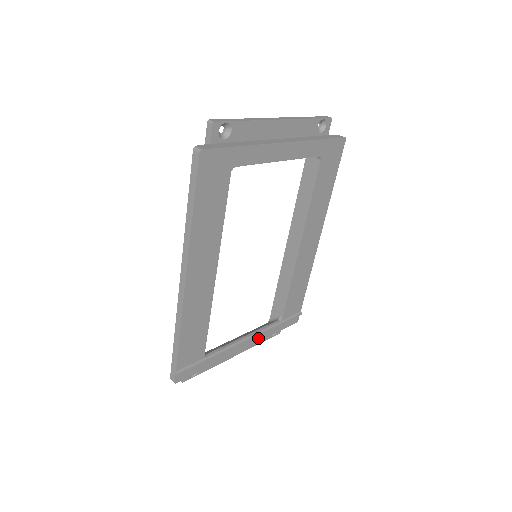
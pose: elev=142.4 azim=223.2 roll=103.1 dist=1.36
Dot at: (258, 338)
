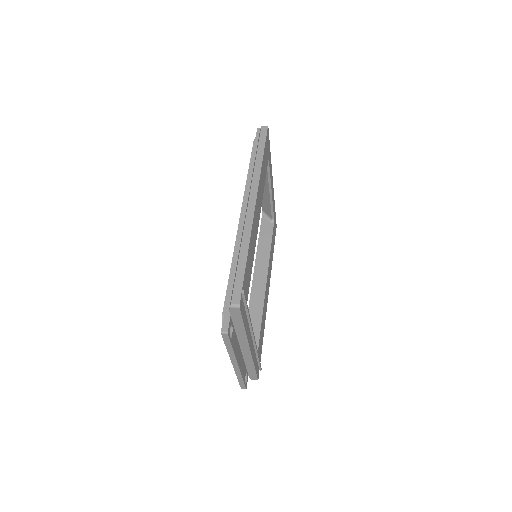
Dot at: (253, 353)
